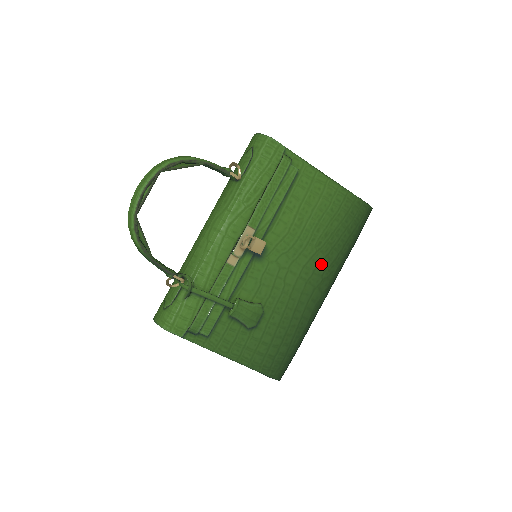
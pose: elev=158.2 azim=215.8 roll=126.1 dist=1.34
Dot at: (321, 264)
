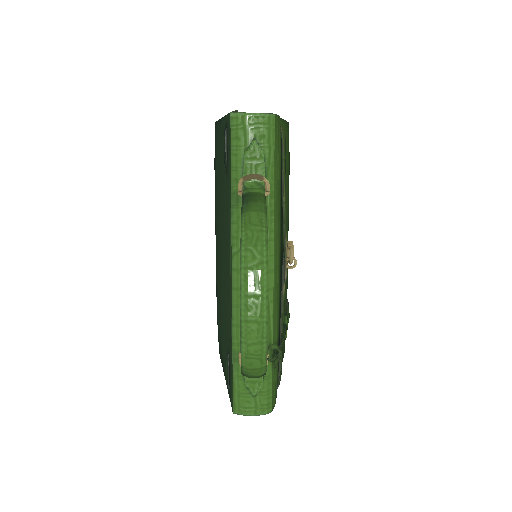
Dot at: (288, 215)
